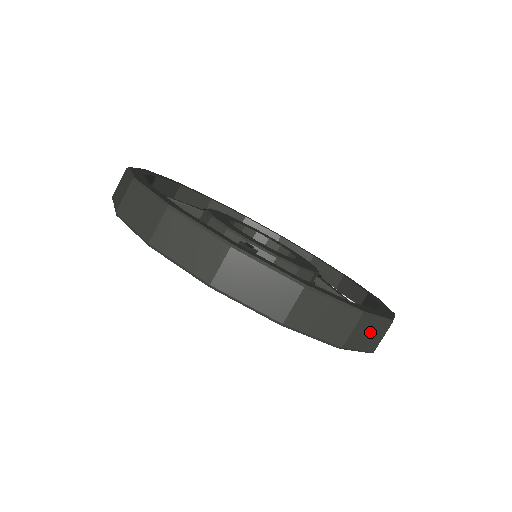
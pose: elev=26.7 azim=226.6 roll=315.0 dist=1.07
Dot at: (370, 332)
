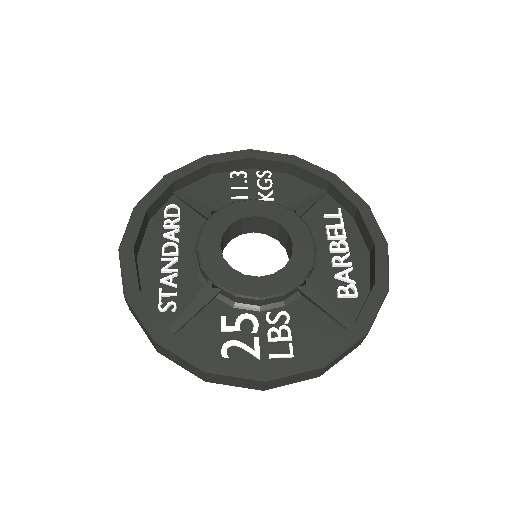
Dot at: (294, 378)
